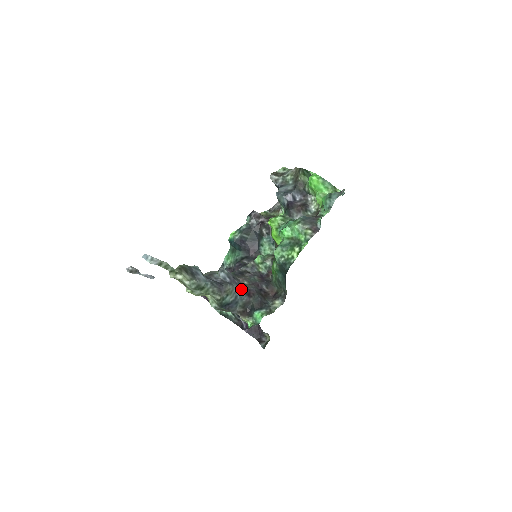
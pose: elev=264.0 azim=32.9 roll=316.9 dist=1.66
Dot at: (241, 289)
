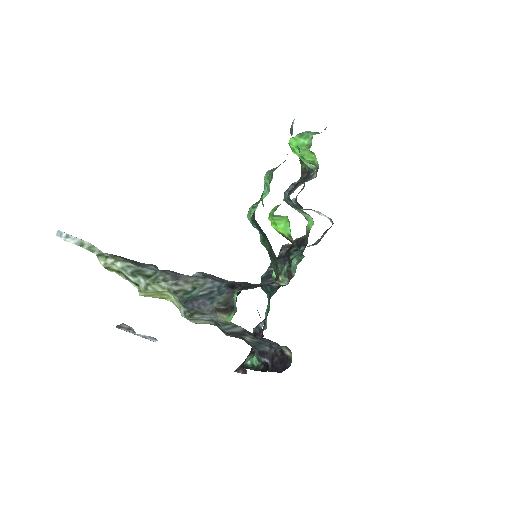
Dot at: (222, 285)
